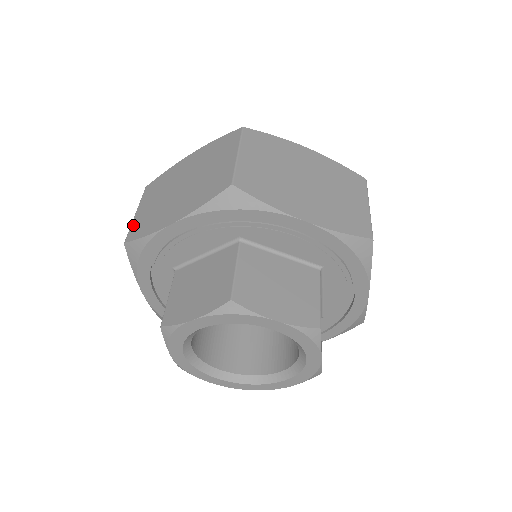
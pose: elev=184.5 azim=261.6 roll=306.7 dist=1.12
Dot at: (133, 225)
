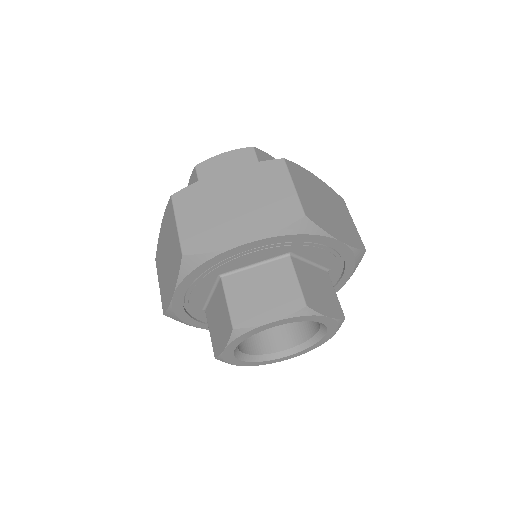
Dot at: (184, 237)
